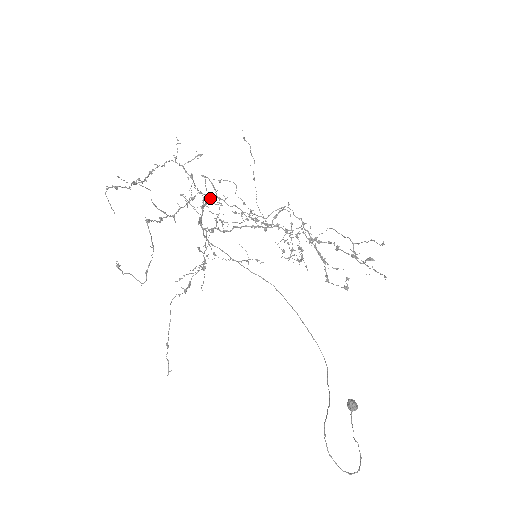
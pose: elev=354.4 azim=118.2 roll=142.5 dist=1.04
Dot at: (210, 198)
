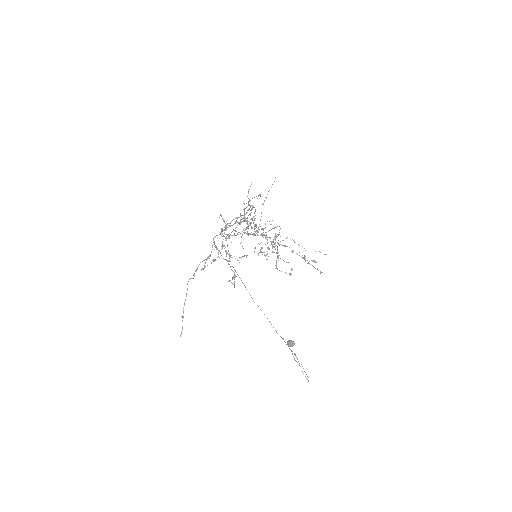
Dot at: occluded
